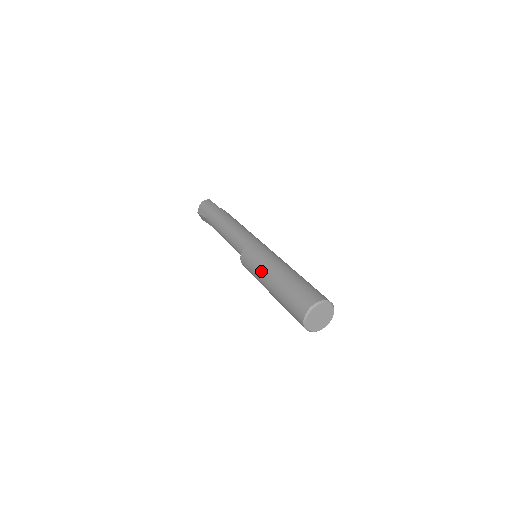
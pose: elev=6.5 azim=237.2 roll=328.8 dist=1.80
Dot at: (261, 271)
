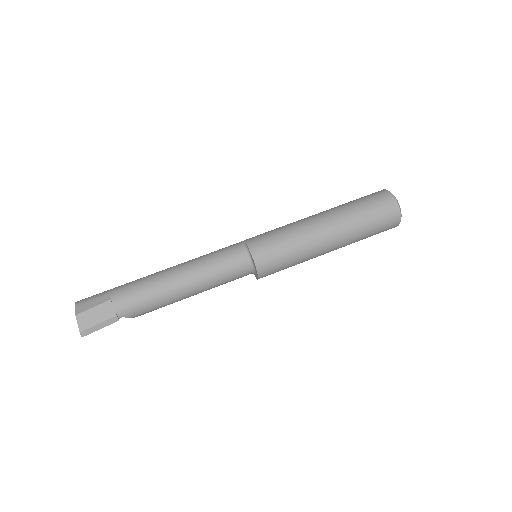
Dot at: (299, 224)
